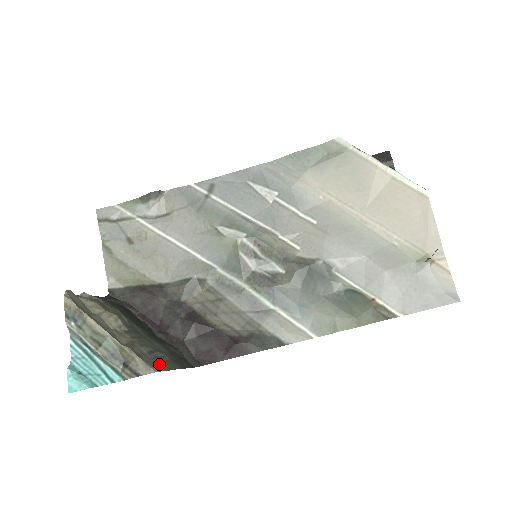
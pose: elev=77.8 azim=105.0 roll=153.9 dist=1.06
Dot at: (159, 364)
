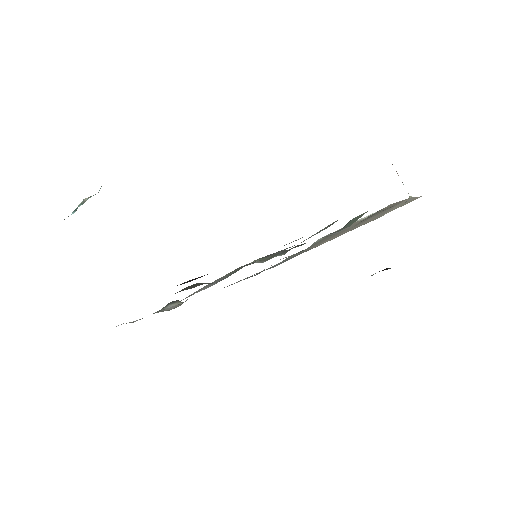
Dot at: occluded
